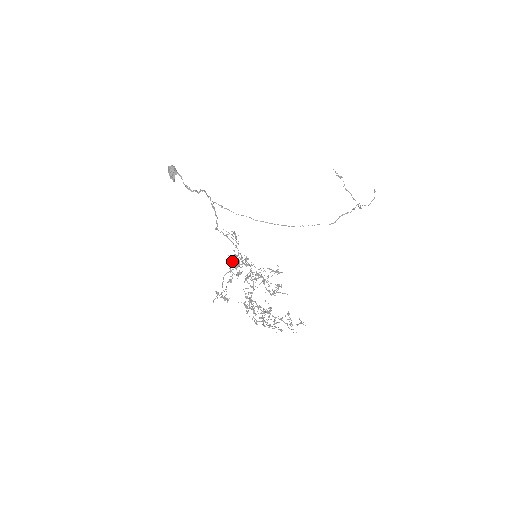
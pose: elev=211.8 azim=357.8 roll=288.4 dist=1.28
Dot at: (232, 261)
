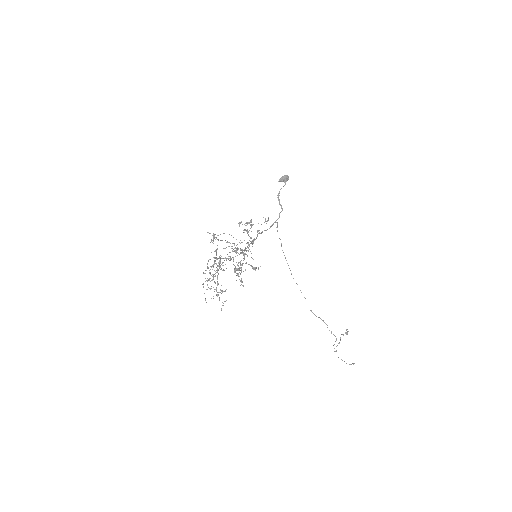
Dot at: (248, 222)
